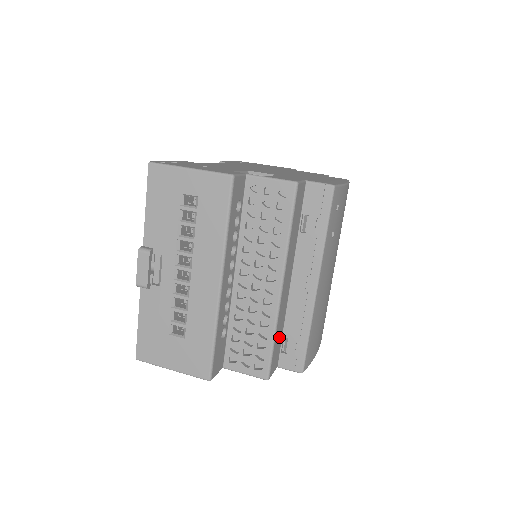
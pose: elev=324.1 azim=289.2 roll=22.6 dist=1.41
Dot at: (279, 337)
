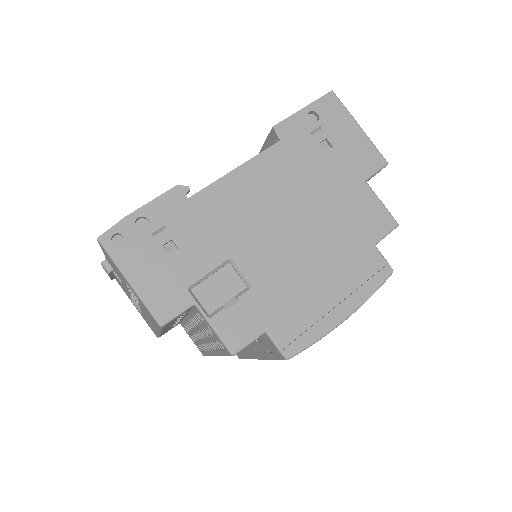
Dot at: occluded
